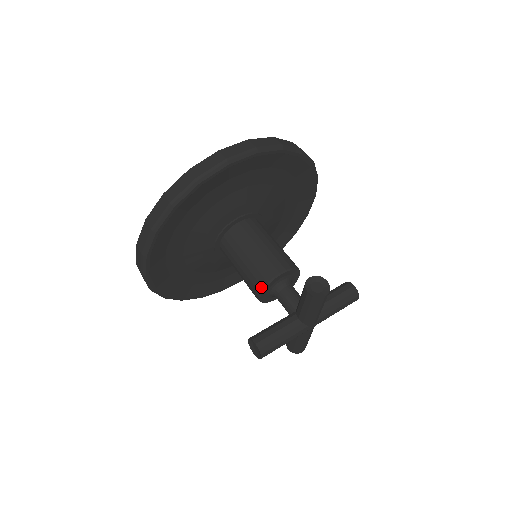
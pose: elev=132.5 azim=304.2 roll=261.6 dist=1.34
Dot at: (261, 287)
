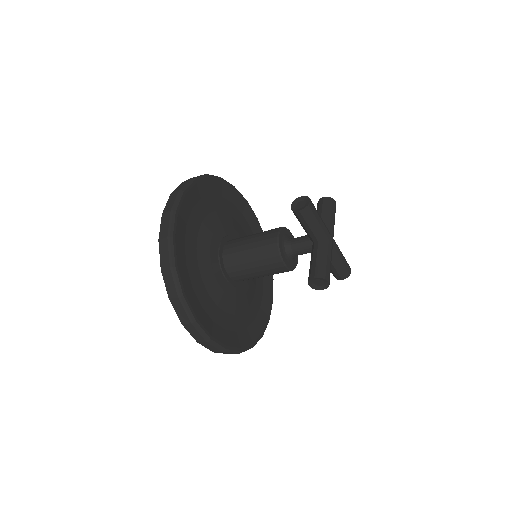
Dot at: (278, 257)
